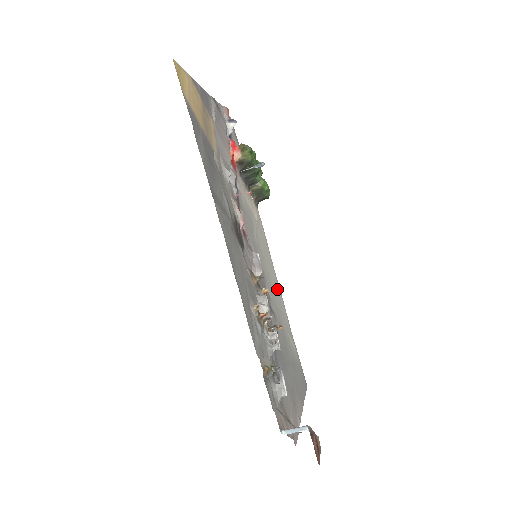
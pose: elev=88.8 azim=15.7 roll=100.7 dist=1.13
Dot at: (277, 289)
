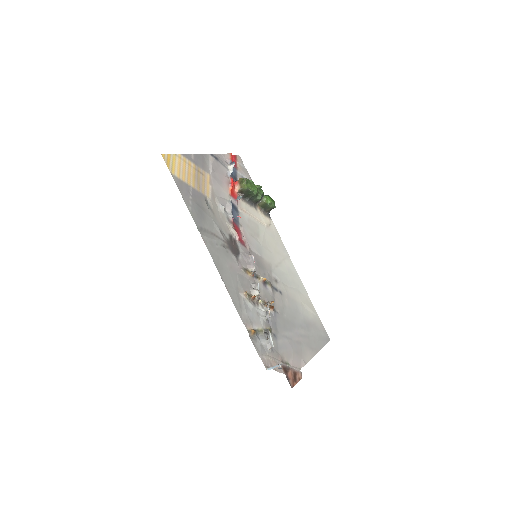
Dot at: (291, 273)
